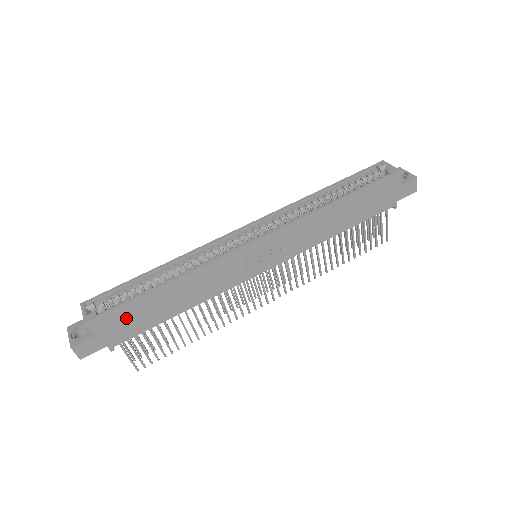
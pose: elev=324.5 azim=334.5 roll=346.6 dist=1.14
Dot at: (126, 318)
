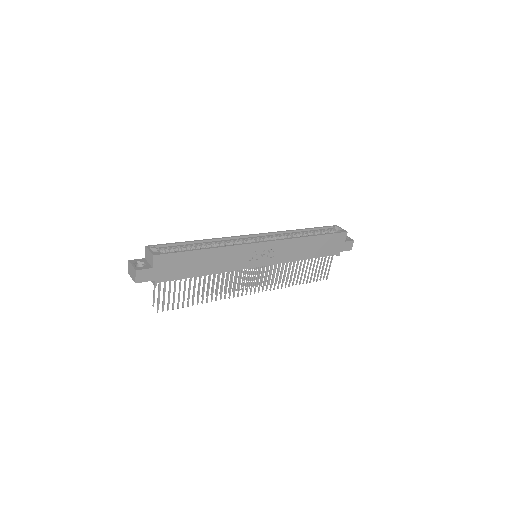
Dot at: (176, 263)
